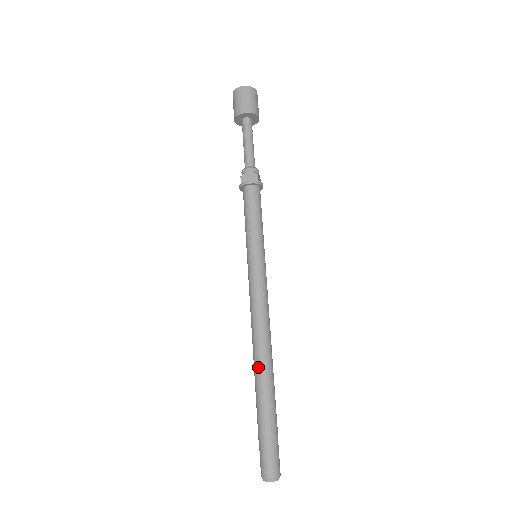
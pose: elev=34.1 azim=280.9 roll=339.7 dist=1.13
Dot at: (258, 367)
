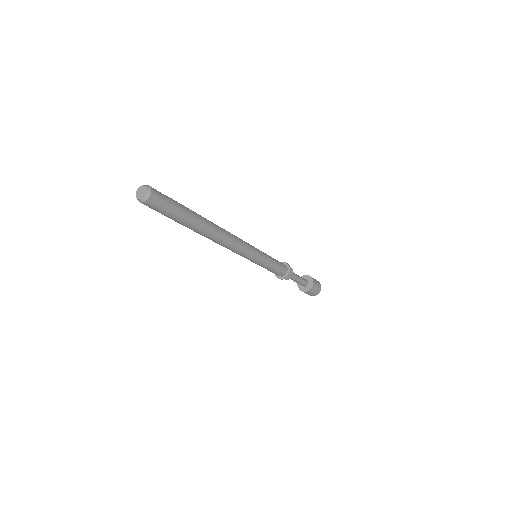
Dot at: occluded
